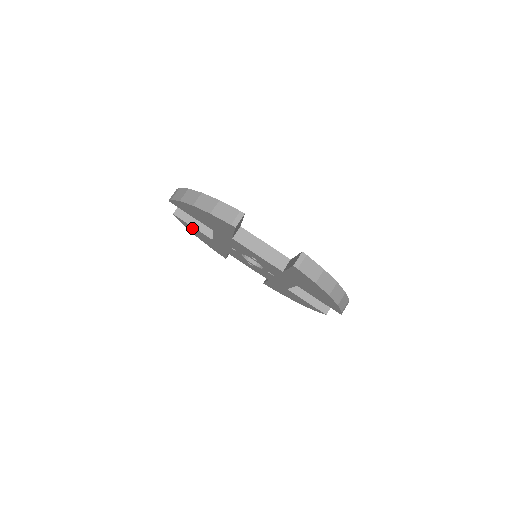
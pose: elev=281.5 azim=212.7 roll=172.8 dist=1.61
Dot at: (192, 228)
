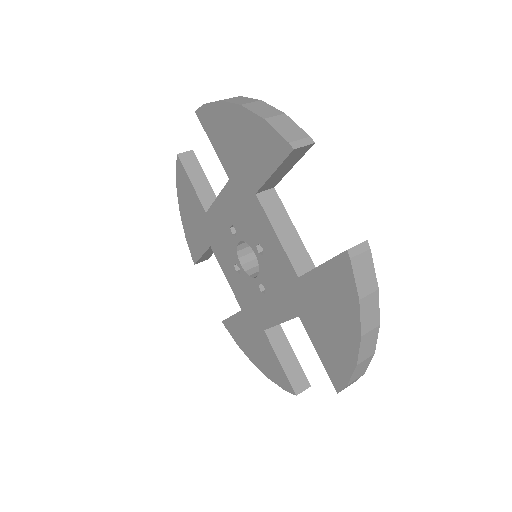
Dot at: (188, 188)
